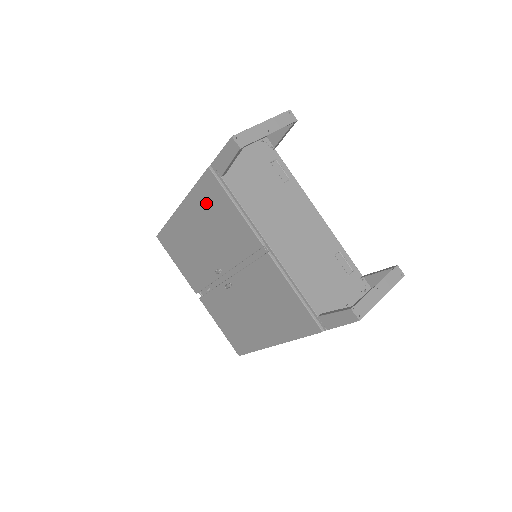
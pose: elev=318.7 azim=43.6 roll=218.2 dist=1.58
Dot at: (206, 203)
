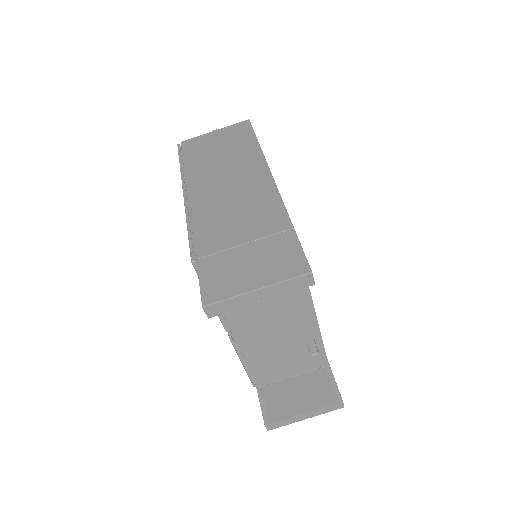
Dot at: occluded
